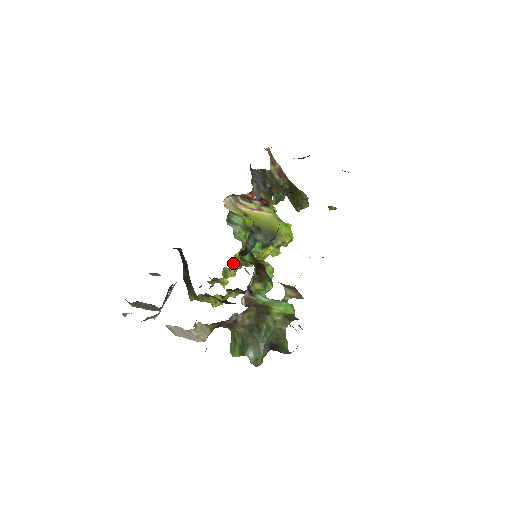
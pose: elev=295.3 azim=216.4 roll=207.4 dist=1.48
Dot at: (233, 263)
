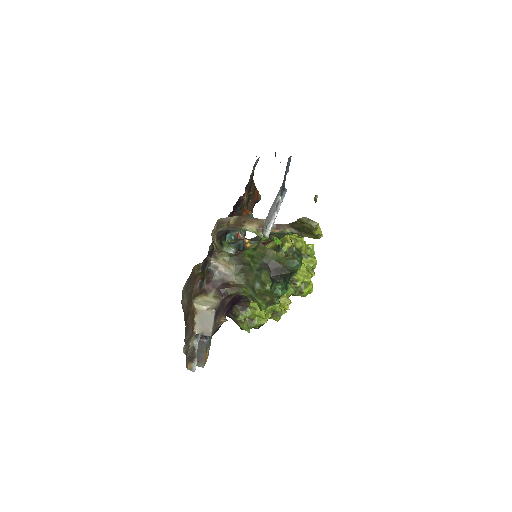
Dot at: occluded
